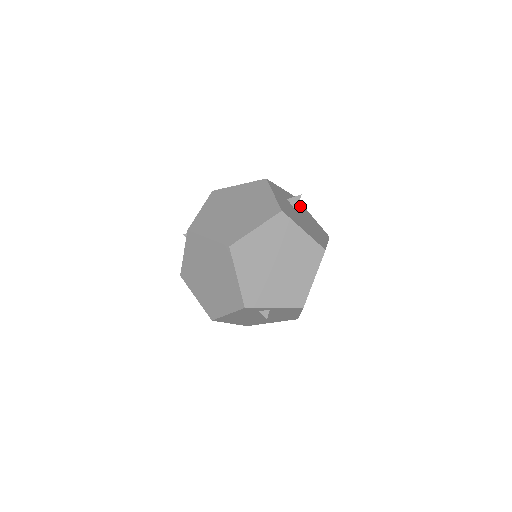
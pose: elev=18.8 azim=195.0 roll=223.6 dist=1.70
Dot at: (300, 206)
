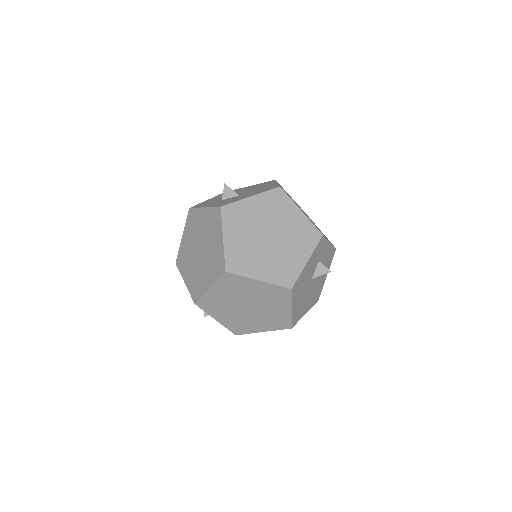
Dot at: (327, 264)
